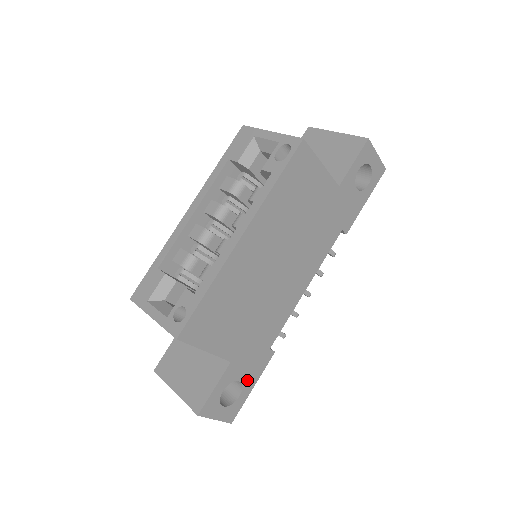
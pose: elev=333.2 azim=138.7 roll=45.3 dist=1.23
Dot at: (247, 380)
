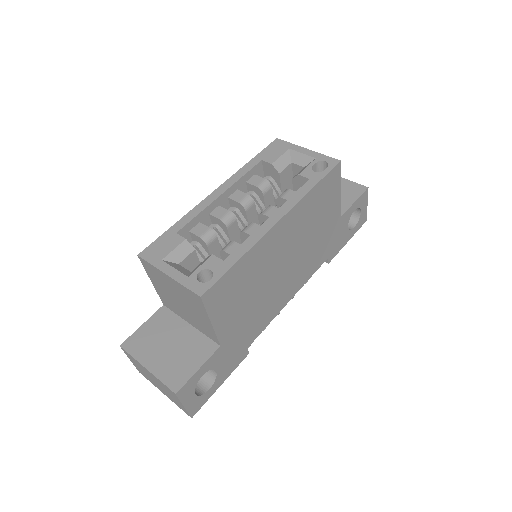
Dot at: (221, 373)
